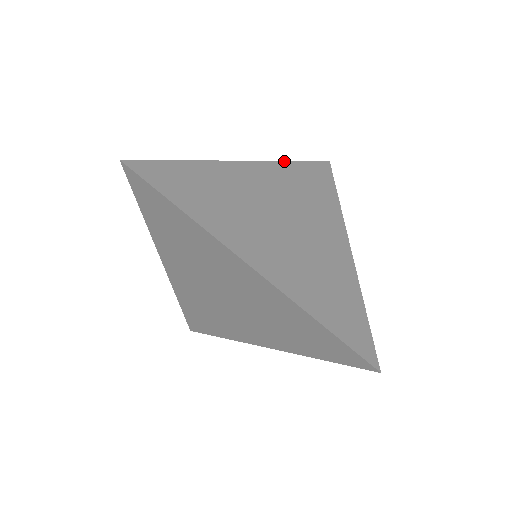
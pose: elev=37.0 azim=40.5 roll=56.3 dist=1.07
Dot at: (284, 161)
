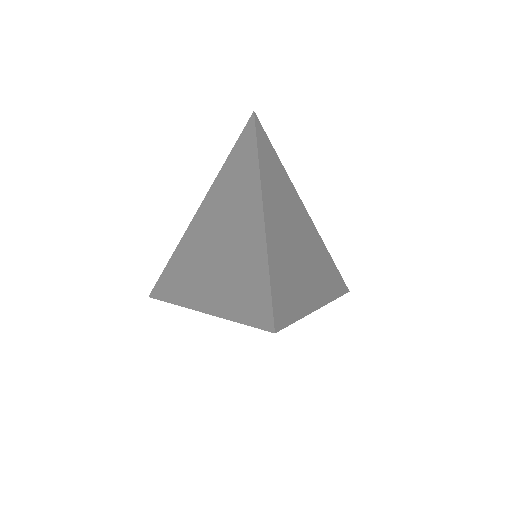
Dot at: occluded
